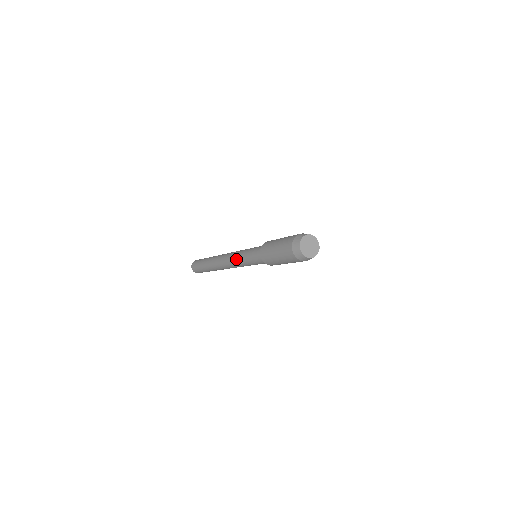
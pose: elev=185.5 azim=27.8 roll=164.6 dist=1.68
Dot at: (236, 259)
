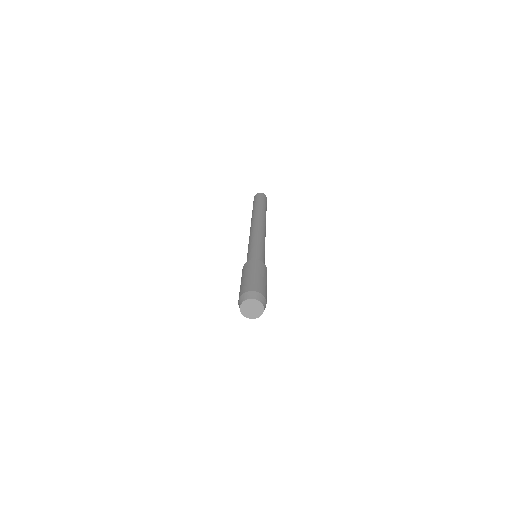
Dot at: (249, 241)
